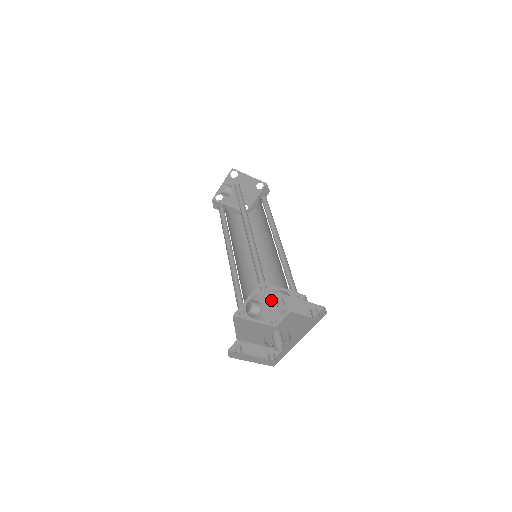
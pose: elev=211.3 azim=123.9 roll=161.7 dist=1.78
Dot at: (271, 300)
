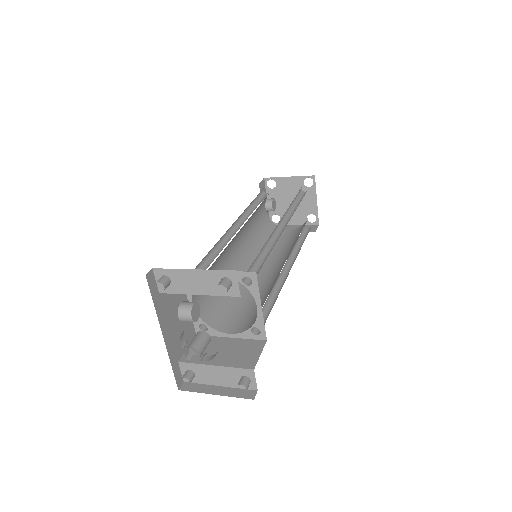
Dot at: (157, 284)
